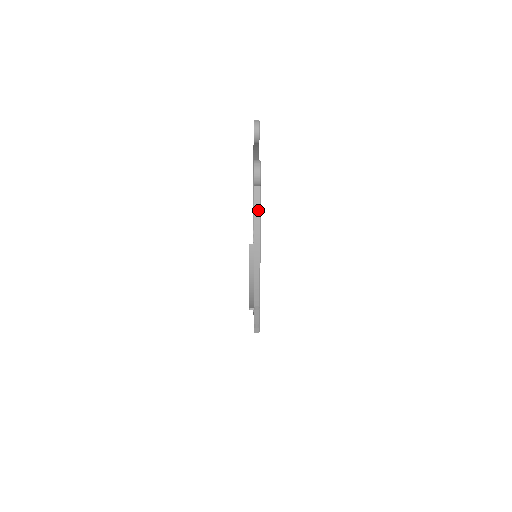
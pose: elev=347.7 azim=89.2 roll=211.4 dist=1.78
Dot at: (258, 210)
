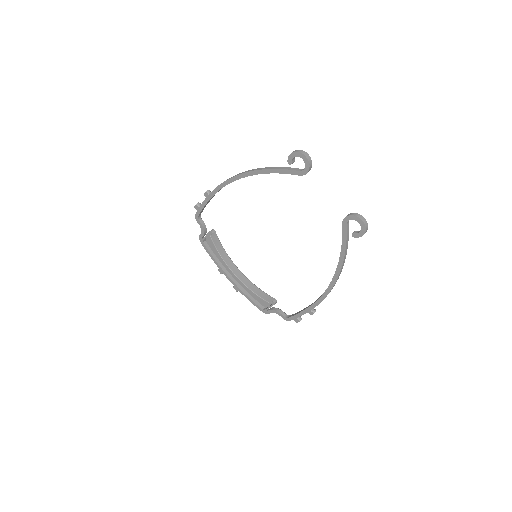
Dot at: occluded
